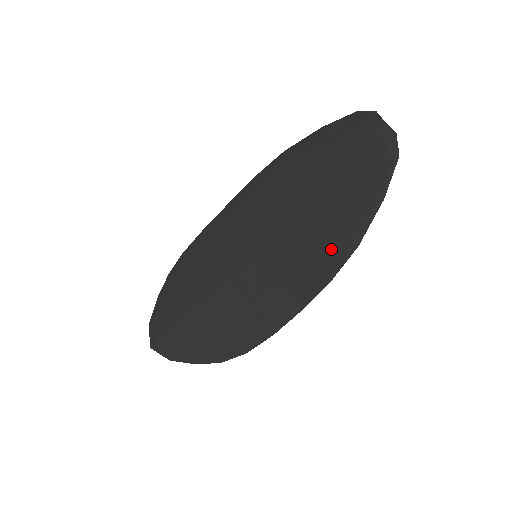
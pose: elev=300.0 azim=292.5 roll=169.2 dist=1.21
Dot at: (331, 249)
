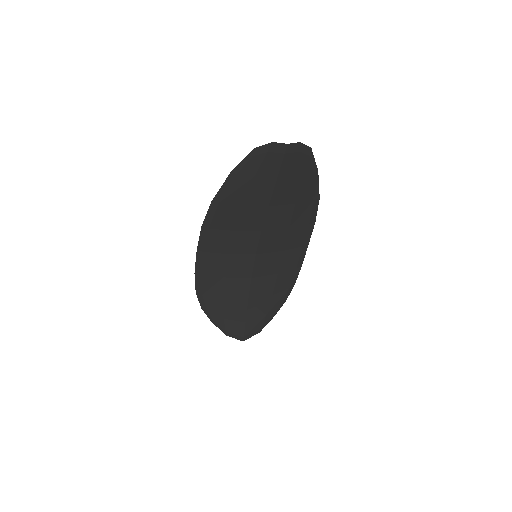
Dot at: (303, 214)
